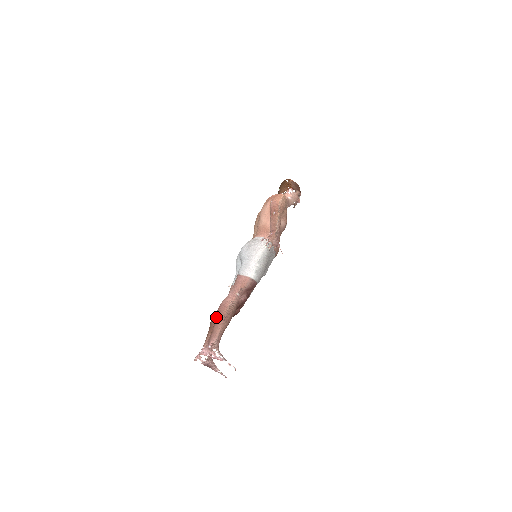
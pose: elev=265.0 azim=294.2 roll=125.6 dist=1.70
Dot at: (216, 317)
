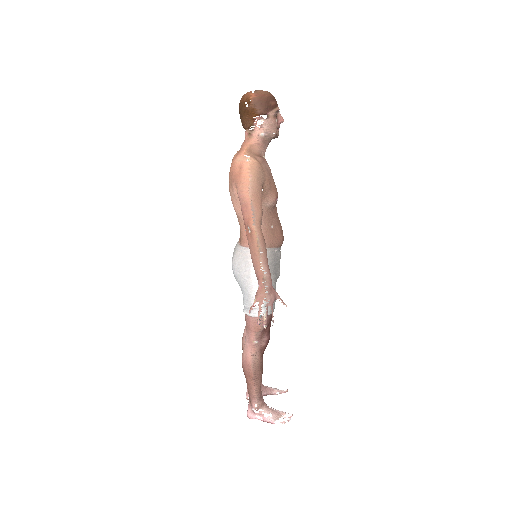
Dot at: occluded
